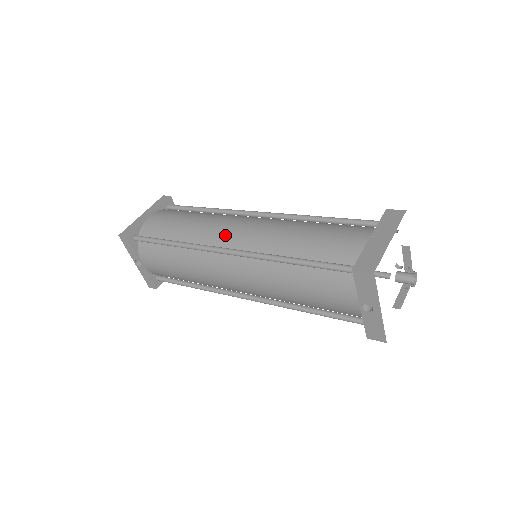
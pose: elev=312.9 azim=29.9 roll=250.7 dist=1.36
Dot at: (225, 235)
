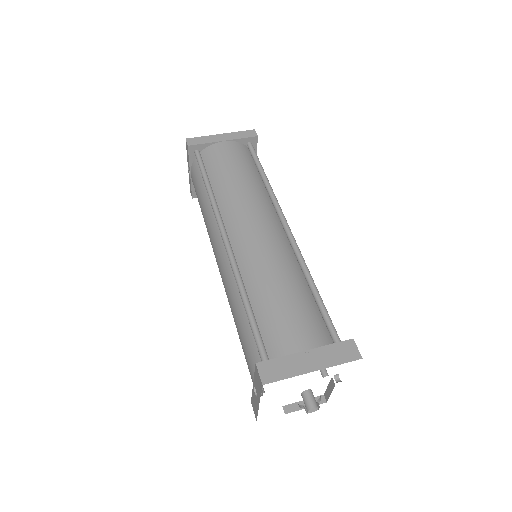
Dot at: (239, 223)
